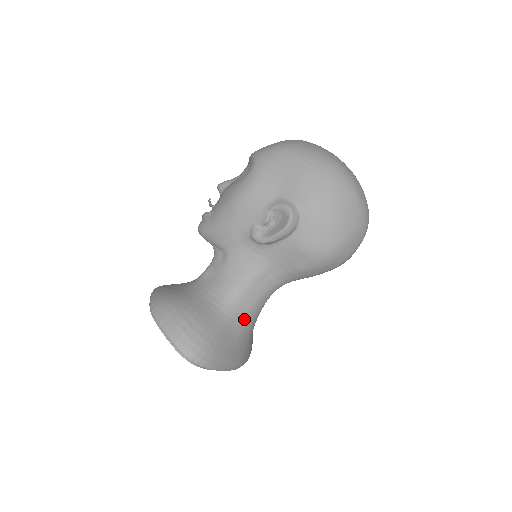
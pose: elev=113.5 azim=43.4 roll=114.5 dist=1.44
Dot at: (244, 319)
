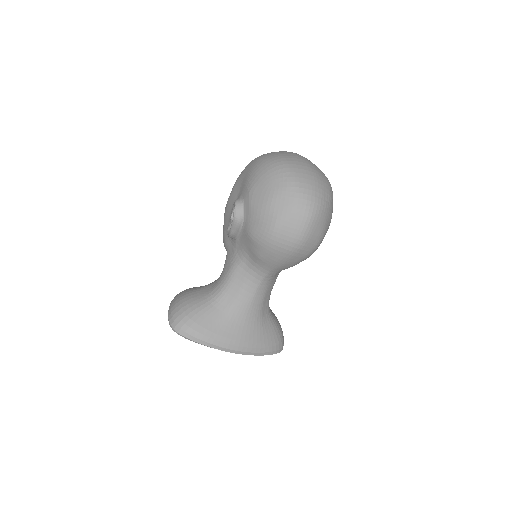
Dot at: (232, 306)
